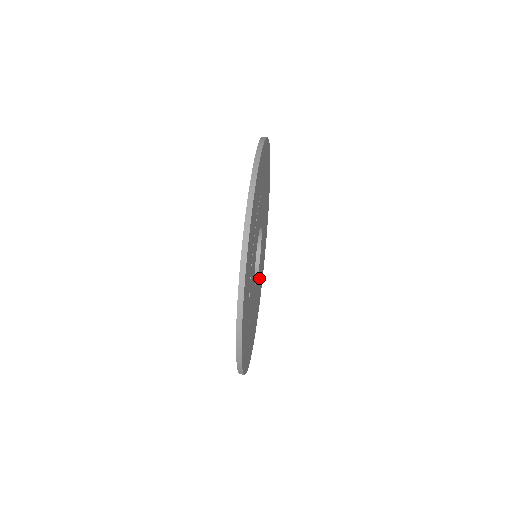
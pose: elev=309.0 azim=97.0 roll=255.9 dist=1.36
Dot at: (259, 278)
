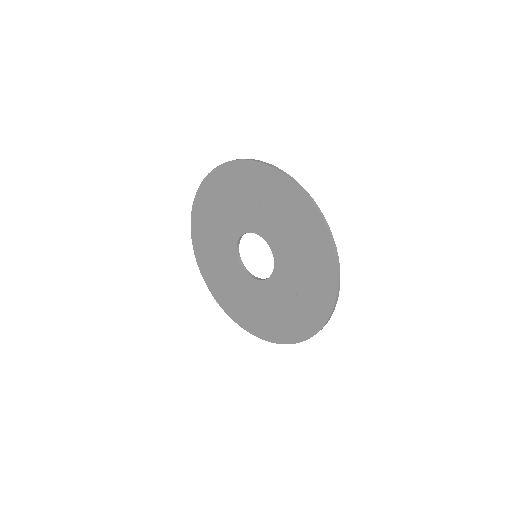
Dot at: occluded
